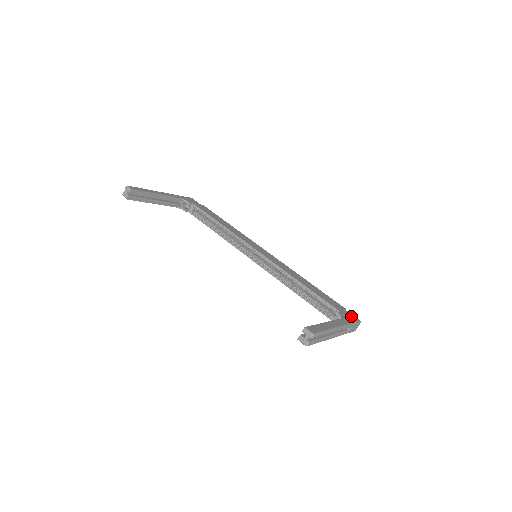
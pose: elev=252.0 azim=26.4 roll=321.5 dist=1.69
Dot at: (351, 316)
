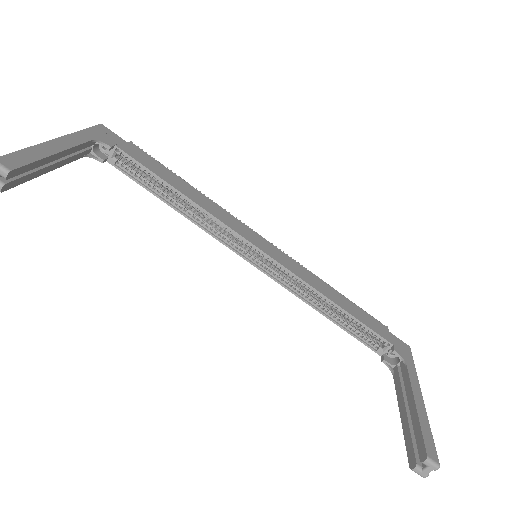
Dot at: (402, 345)
